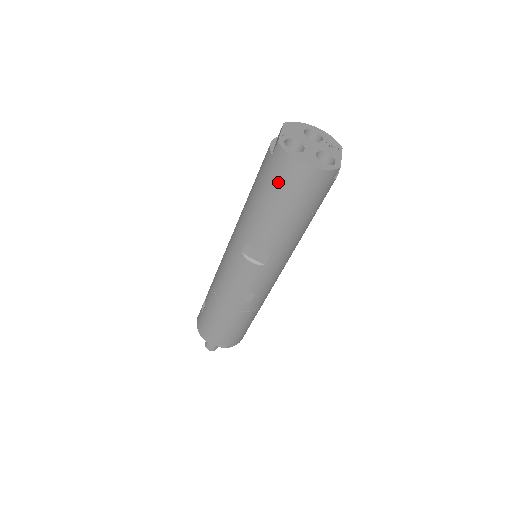
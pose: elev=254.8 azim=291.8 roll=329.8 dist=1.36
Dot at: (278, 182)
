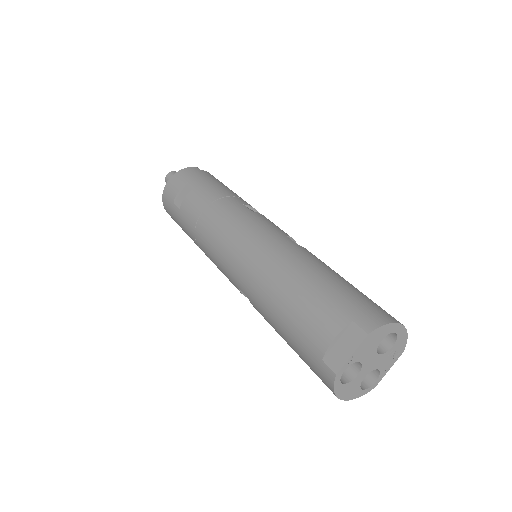
Dot at: (308, 364)
